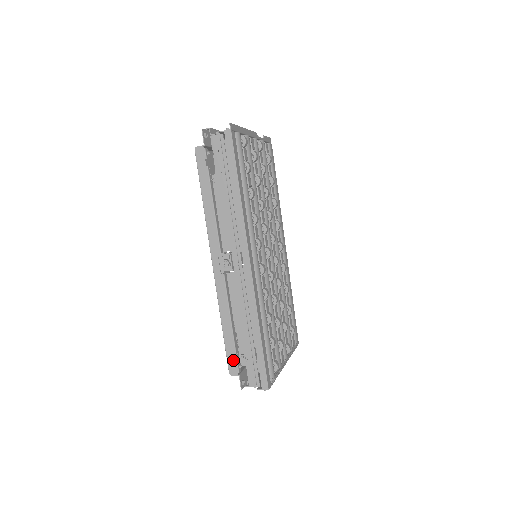
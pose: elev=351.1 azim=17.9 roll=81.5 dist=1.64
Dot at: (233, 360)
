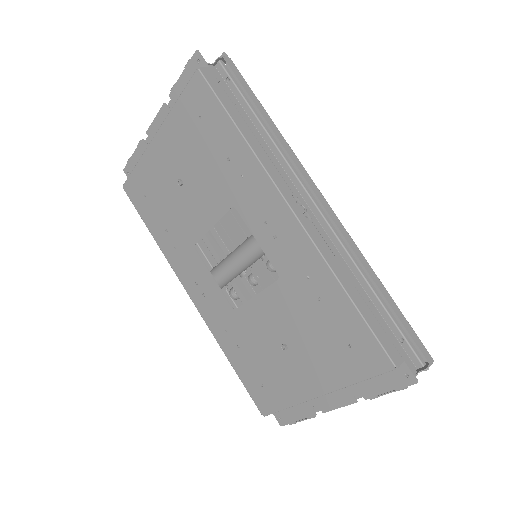
Dot at: (387, 340)
